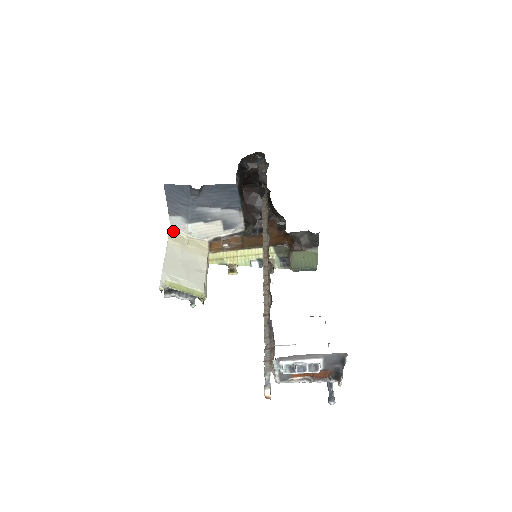
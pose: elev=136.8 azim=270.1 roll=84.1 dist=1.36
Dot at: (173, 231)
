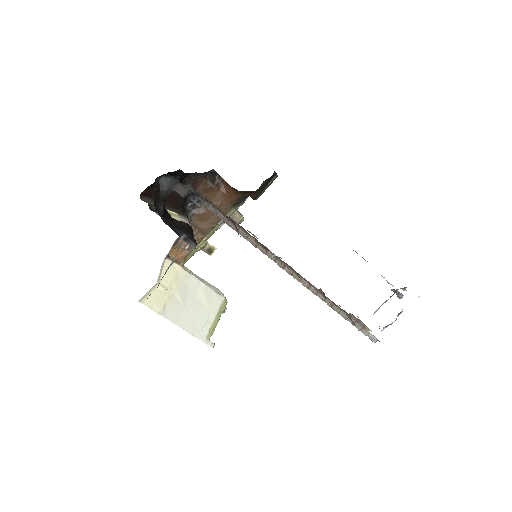
Dot at: (146, 301)
